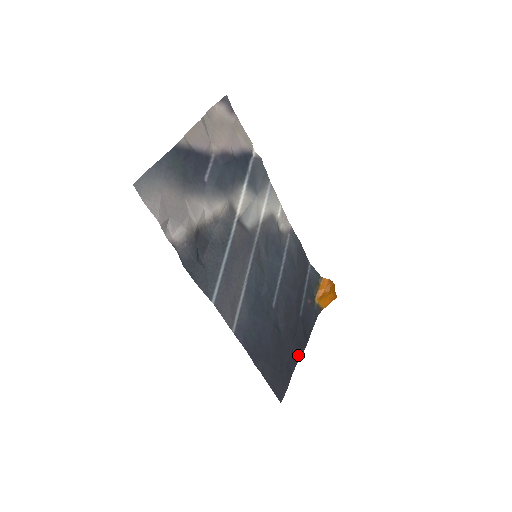
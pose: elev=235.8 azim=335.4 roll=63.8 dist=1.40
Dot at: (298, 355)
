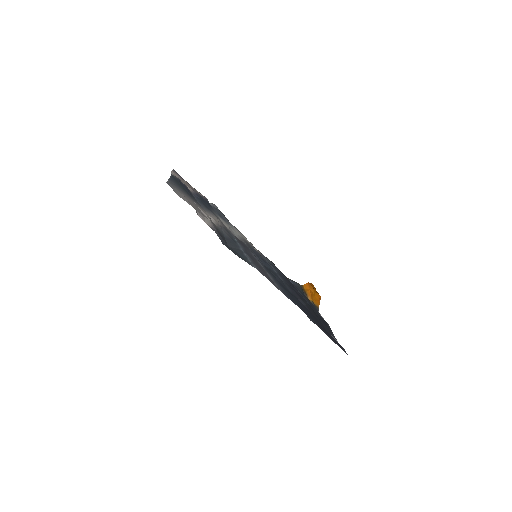
Dot at: (330, 331)
